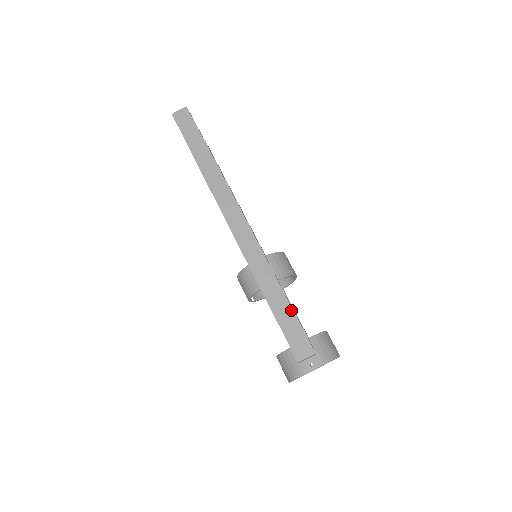
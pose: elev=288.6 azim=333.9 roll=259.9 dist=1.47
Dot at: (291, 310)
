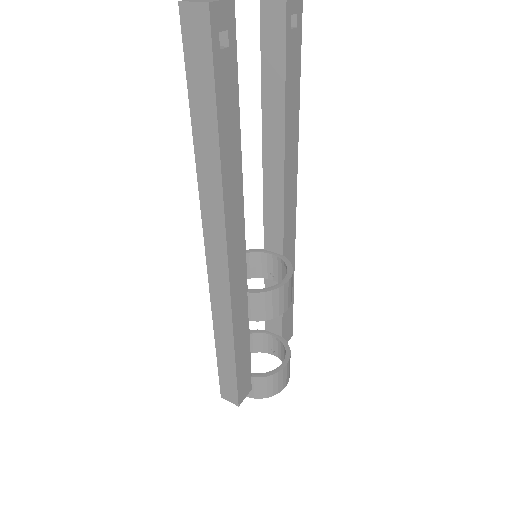
Dot at: (234, 370)
